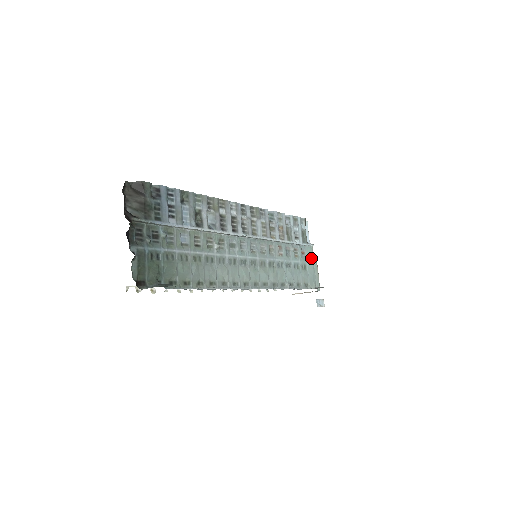
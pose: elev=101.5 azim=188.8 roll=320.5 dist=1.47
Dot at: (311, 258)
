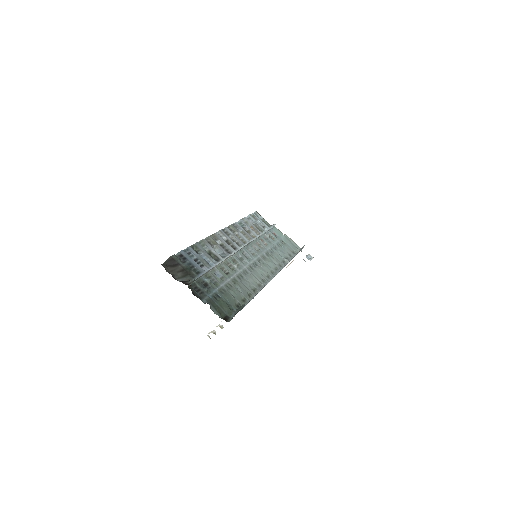
Dot at: (281, 234)
